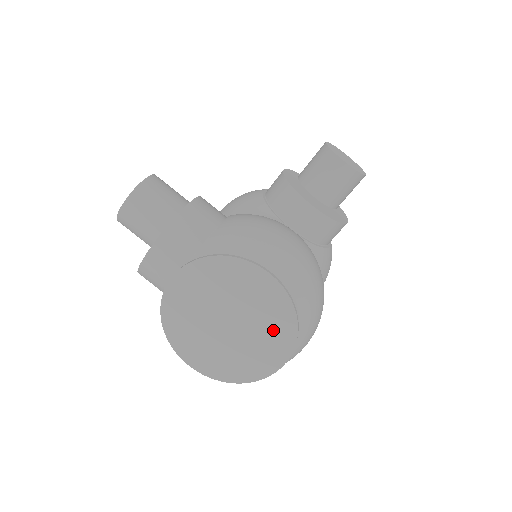
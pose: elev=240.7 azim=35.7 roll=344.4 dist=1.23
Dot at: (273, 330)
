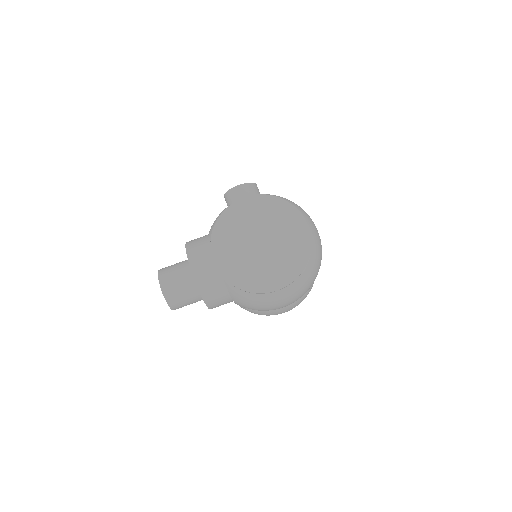
Dot at: (280, 217)
